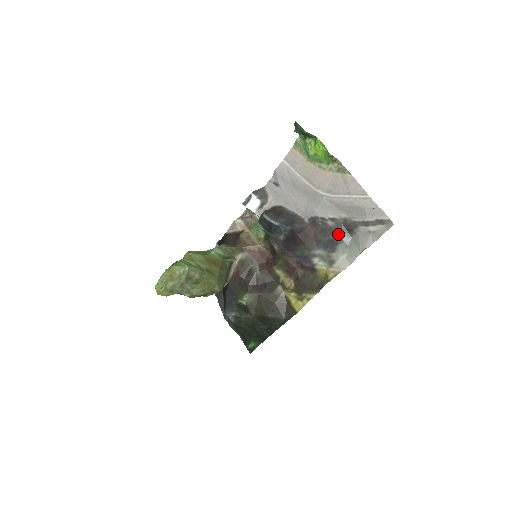
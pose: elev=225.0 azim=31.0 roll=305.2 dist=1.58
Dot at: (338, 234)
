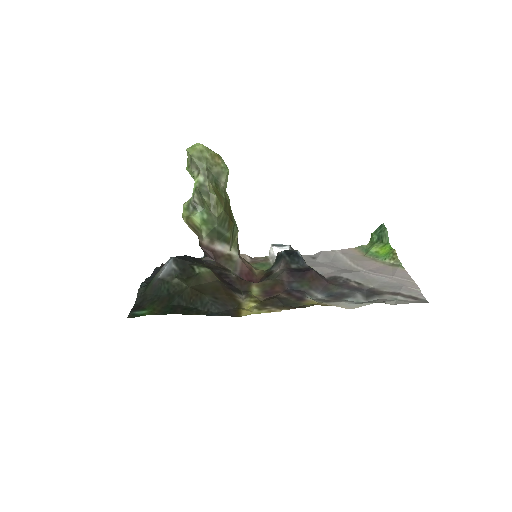
Dot at: (356, 291)
